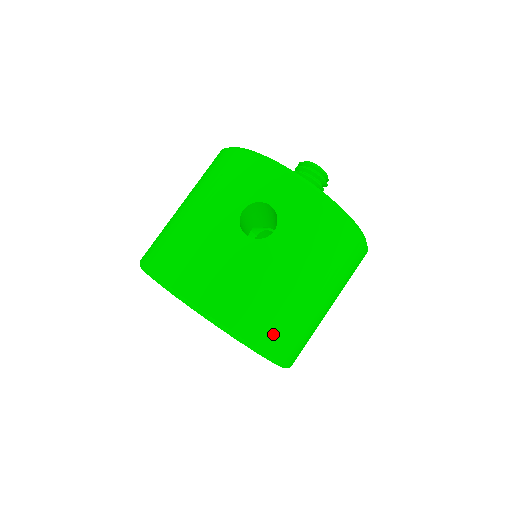
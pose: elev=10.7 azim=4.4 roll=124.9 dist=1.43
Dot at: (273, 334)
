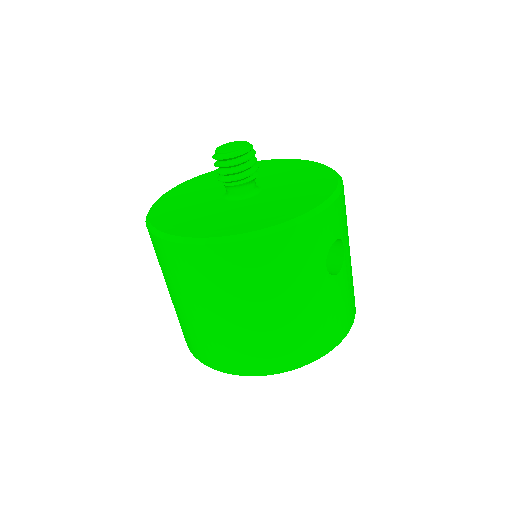
Dot at: occluded
